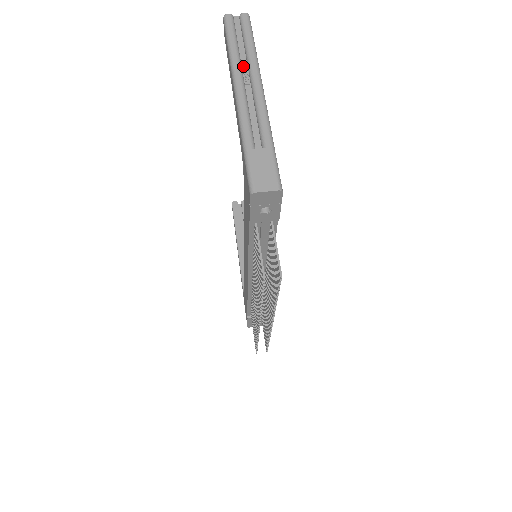
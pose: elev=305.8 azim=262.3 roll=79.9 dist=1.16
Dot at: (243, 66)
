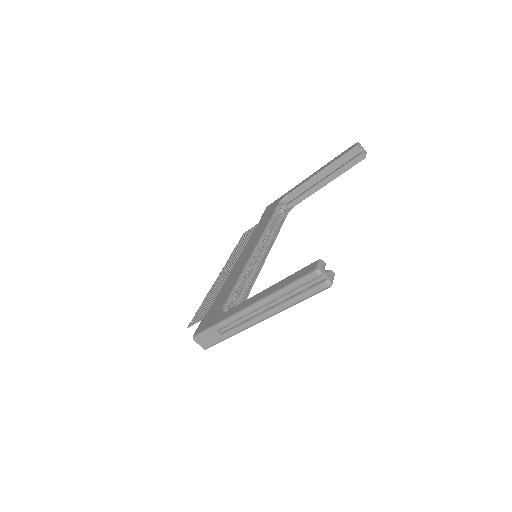
Dot at: (277, 300)
